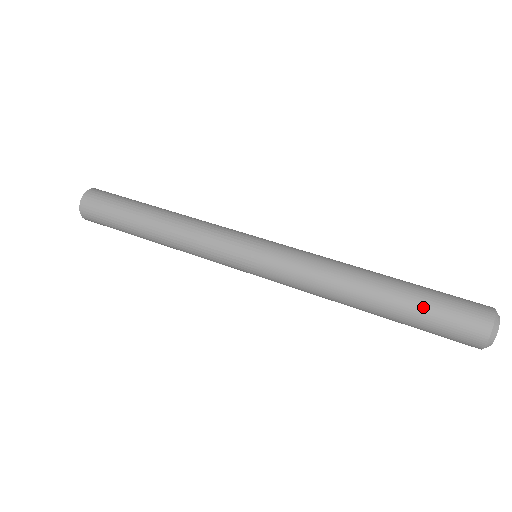
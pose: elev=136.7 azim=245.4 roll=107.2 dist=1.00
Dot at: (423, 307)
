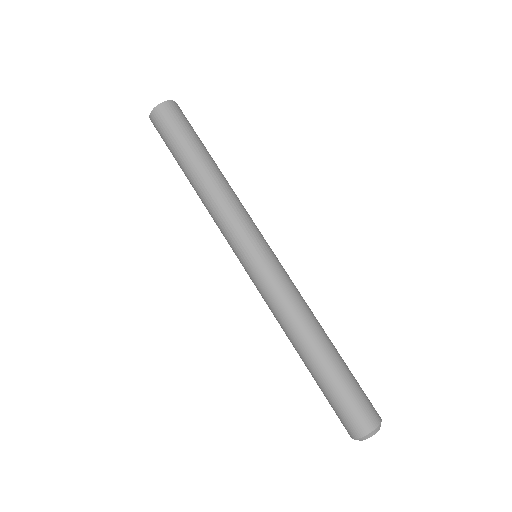
Dot at: (337, 386)
